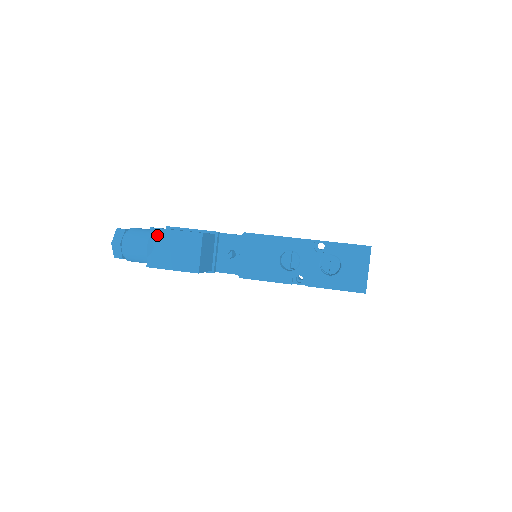
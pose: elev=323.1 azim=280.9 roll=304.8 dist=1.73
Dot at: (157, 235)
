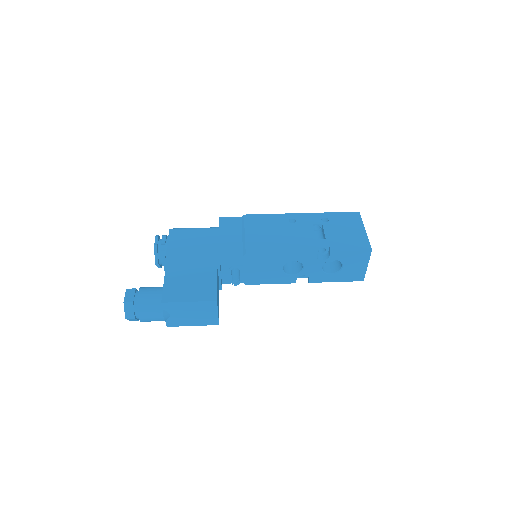
Dot at: (170, 307)
